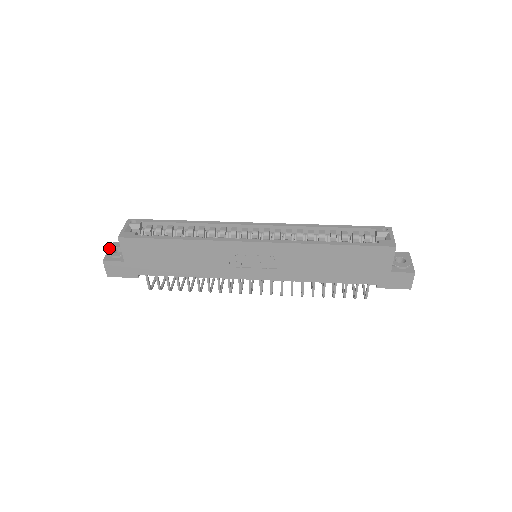
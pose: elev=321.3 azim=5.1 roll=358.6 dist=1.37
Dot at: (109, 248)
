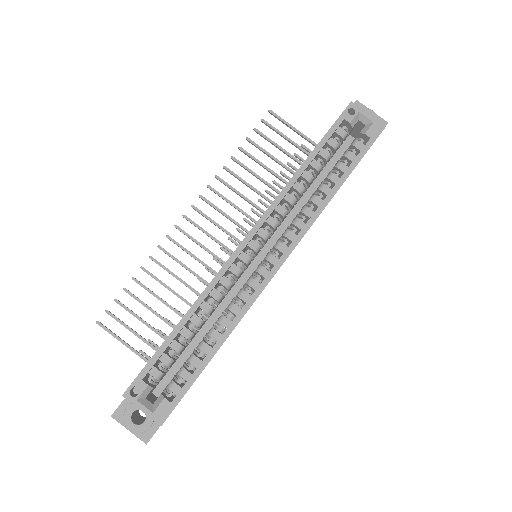
Dot at: (127, 428)
